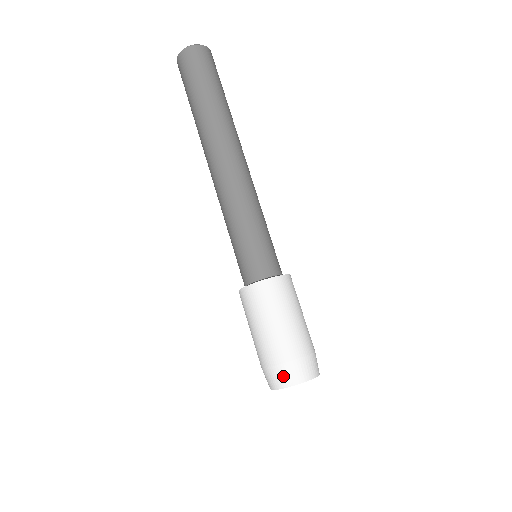
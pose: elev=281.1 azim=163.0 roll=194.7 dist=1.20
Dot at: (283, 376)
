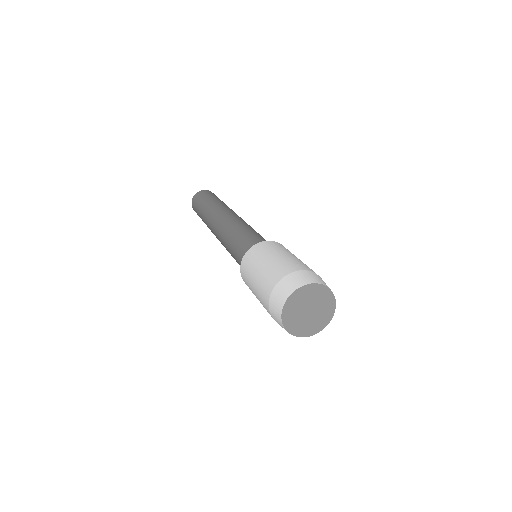
Dot at: (316, 277)
